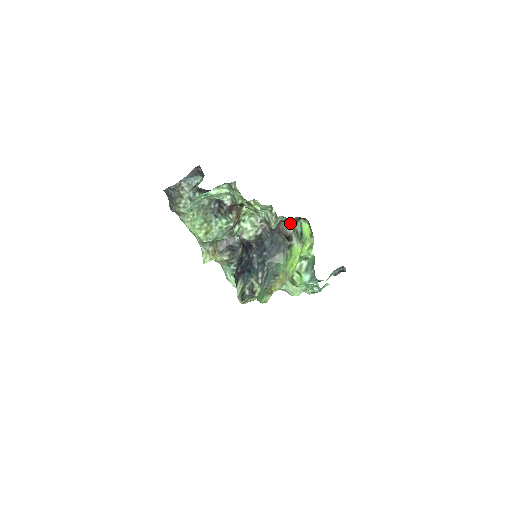
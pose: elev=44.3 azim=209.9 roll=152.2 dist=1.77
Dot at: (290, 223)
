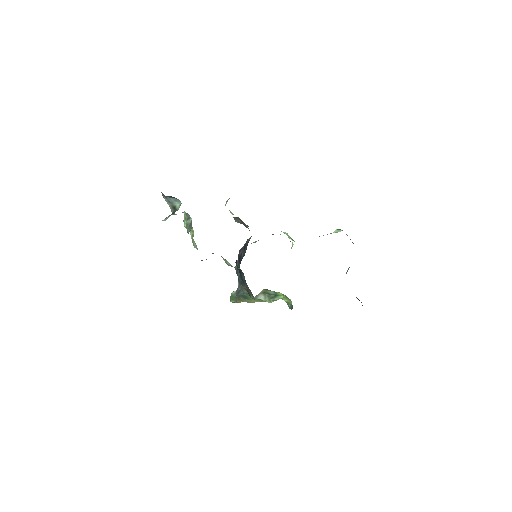
Dot at: occluded
